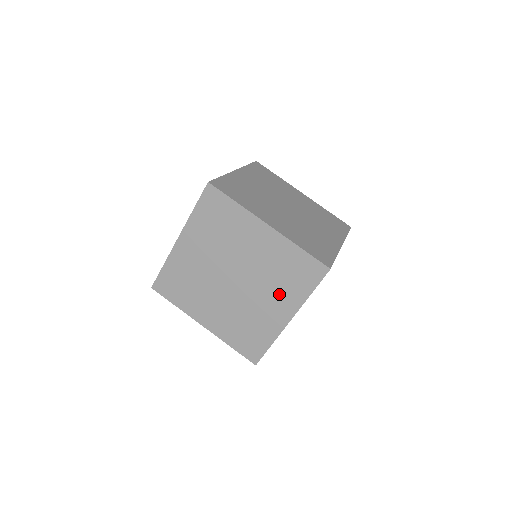
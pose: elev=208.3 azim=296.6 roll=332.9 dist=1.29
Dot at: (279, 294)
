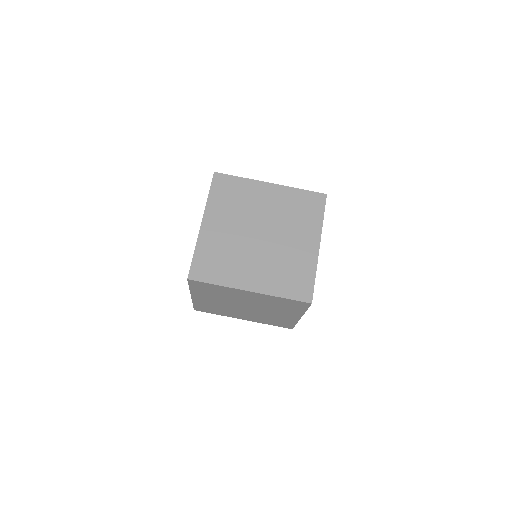
Dot at: (257, 318)
